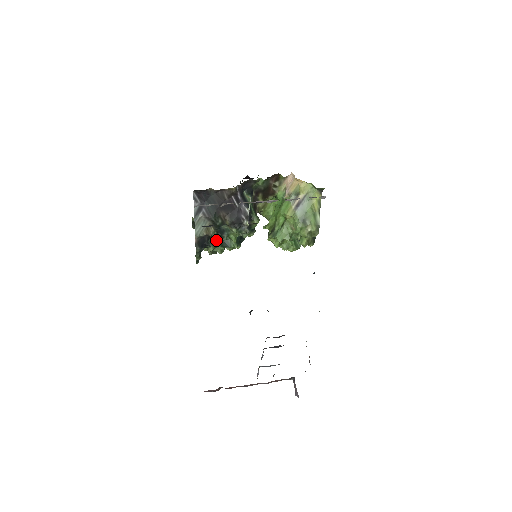
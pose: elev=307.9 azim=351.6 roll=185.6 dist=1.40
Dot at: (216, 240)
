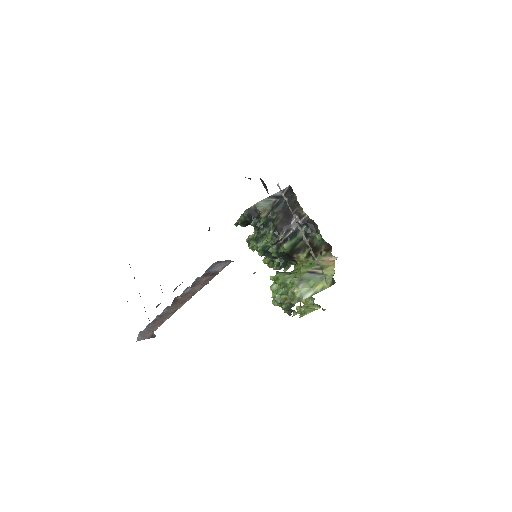
Dot at: (259, 227)
